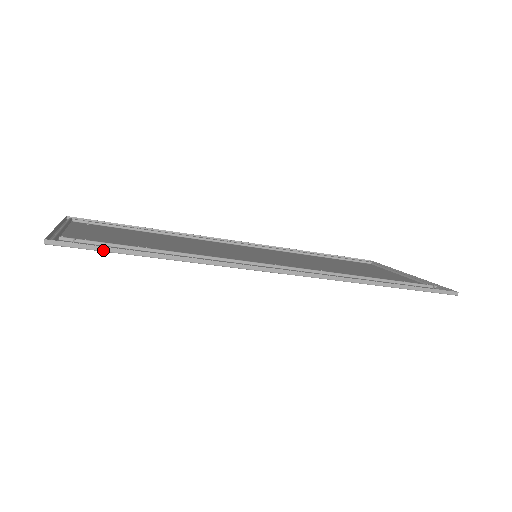
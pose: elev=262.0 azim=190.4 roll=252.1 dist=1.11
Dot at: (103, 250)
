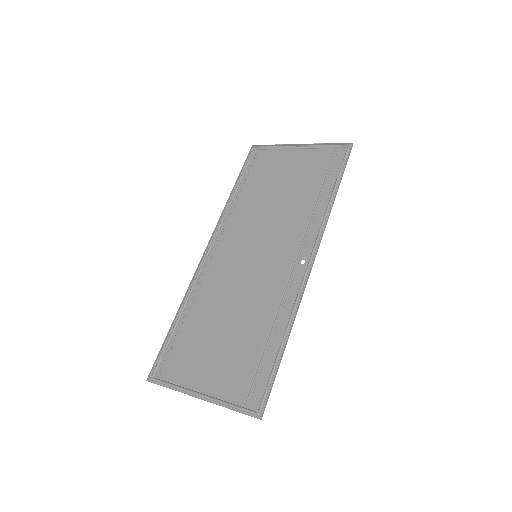
Dot at: occluded
